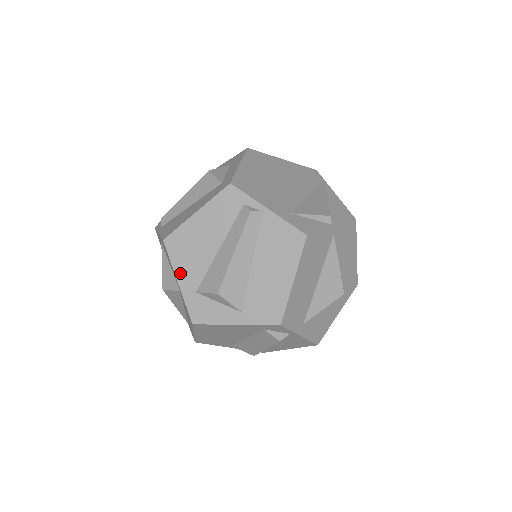
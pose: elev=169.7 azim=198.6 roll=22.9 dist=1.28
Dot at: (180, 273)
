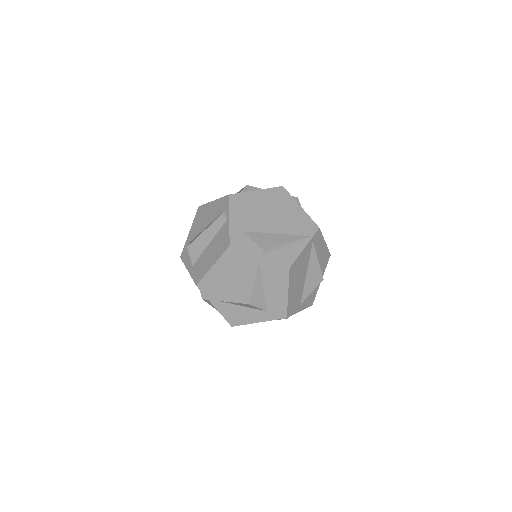
Dot at: (192, 228)
